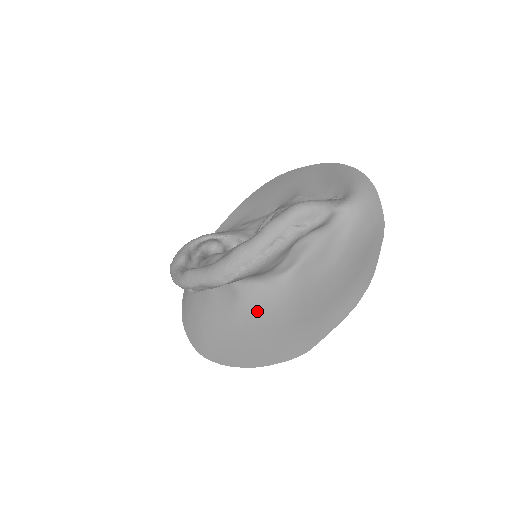
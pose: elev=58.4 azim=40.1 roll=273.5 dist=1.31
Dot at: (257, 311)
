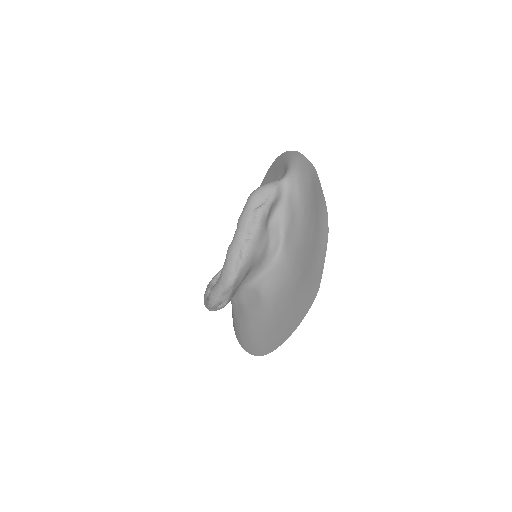
Dot at: (277, 292)
